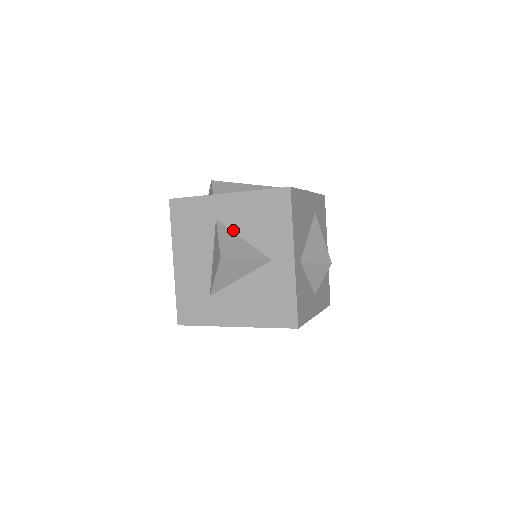
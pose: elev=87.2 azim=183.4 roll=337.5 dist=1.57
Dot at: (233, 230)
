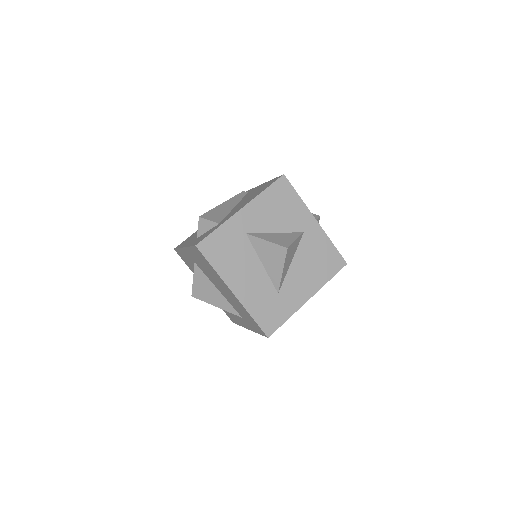
Dot at: (264, 232)
